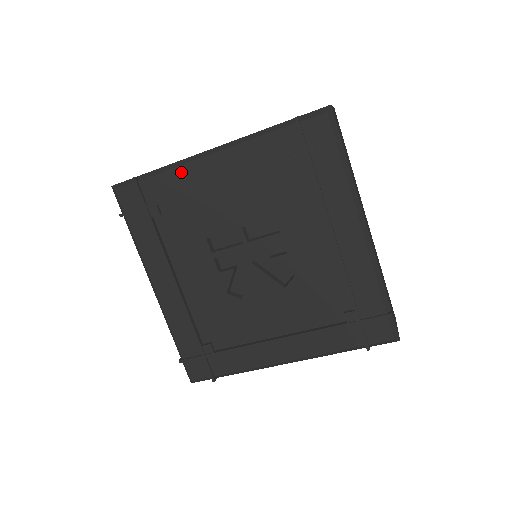
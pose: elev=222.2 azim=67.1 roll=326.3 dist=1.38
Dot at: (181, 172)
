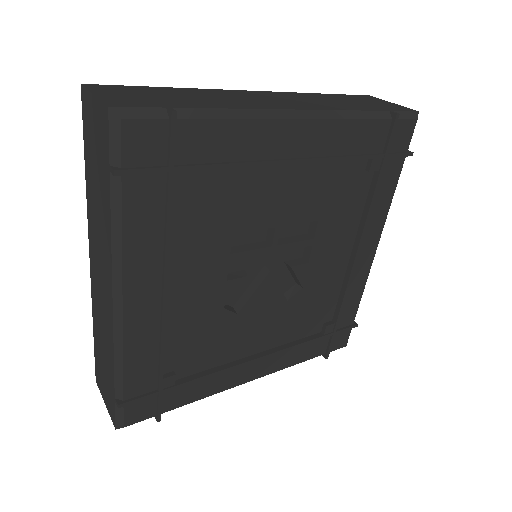
Dot at: (250, 130)
